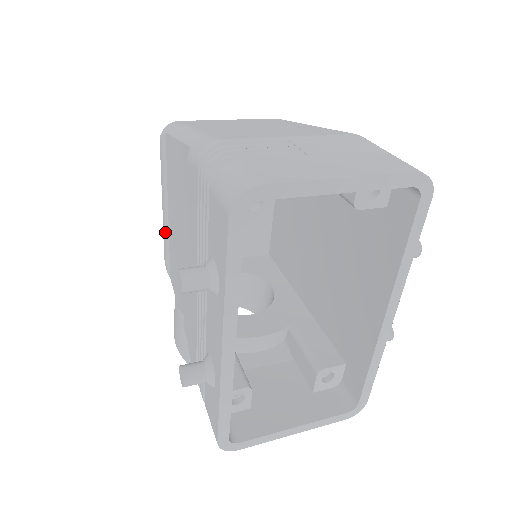
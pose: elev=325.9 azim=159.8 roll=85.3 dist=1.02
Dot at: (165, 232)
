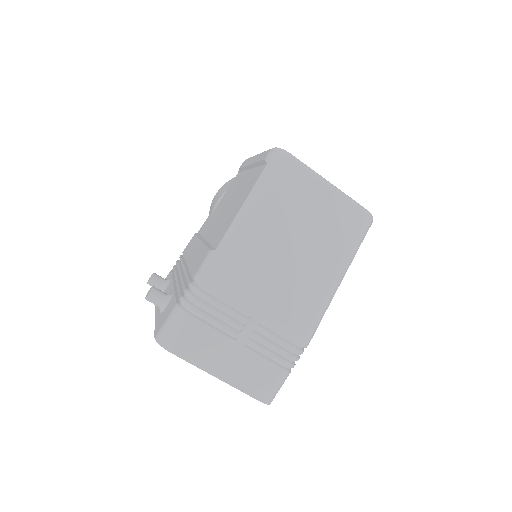
Dot at: (246, 166)
